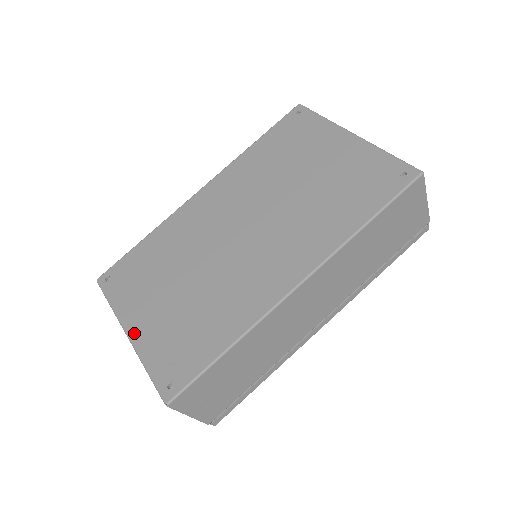
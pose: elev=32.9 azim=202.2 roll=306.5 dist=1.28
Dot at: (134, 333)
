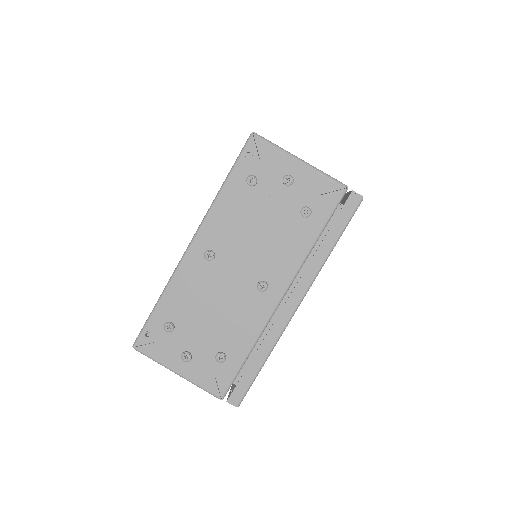
Dot at: occluded
